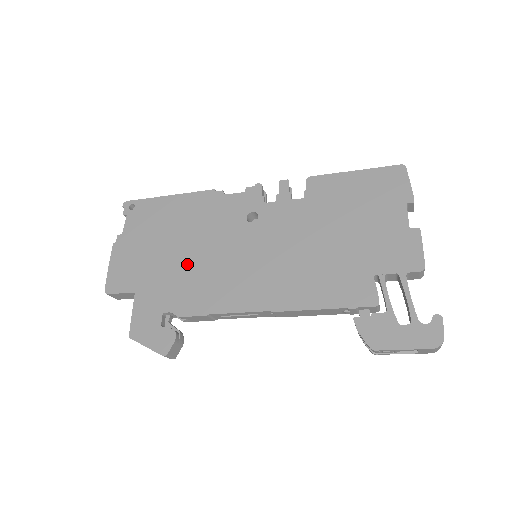
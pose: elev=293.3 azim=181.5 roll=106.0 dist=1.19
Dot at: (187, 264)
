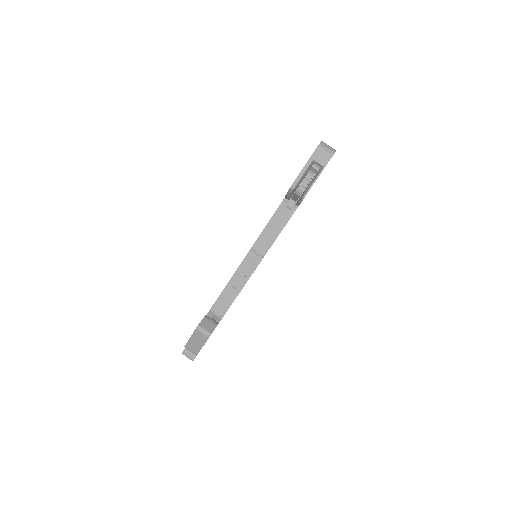
Dot at: occluded
